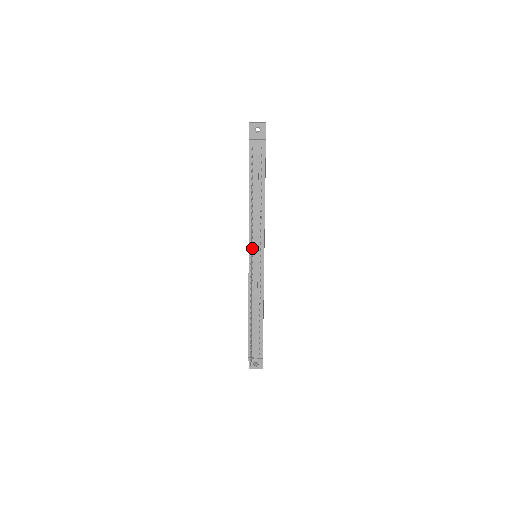
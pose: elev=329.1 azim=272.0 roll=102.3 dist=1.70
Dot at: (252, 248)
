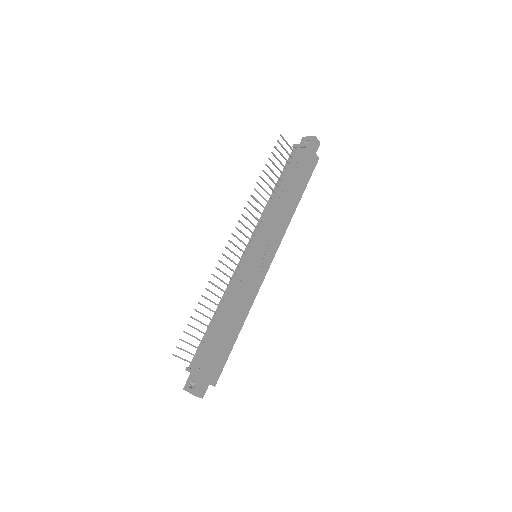
Dot at: (253, 240)
